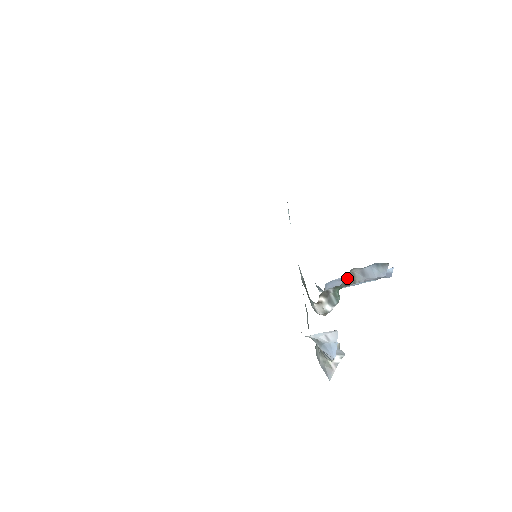
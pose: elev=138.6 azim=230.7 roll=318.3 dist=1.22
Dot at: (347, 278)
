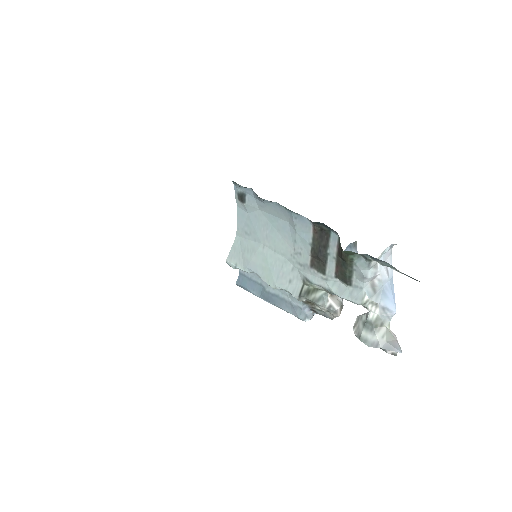
Dot at: occluded
